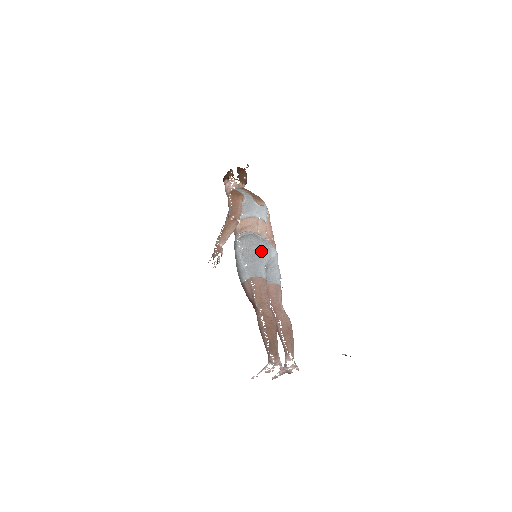
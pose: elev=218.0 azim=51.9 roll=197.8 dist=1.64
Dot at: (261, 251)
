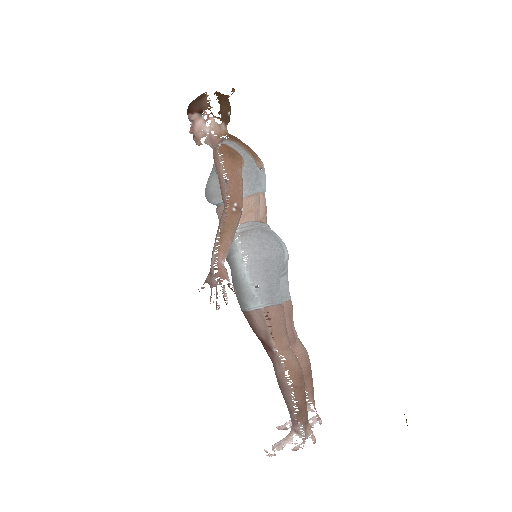
Dot at: (277, 260)
